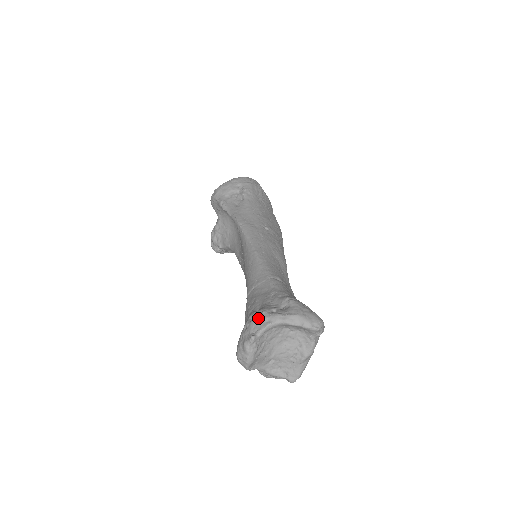
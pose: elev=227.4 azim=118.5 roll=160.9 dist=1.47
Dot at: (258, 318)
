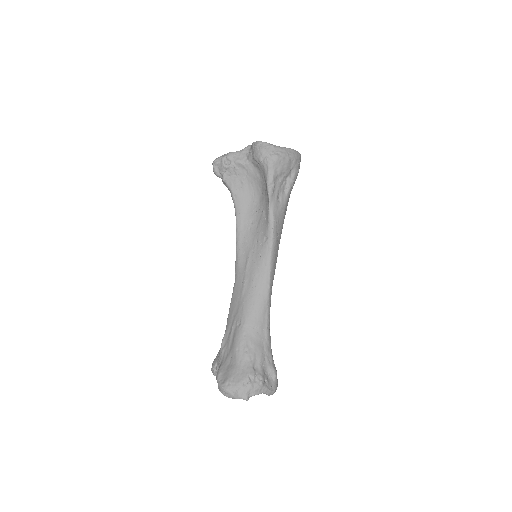
Dot at: (257, 386)
